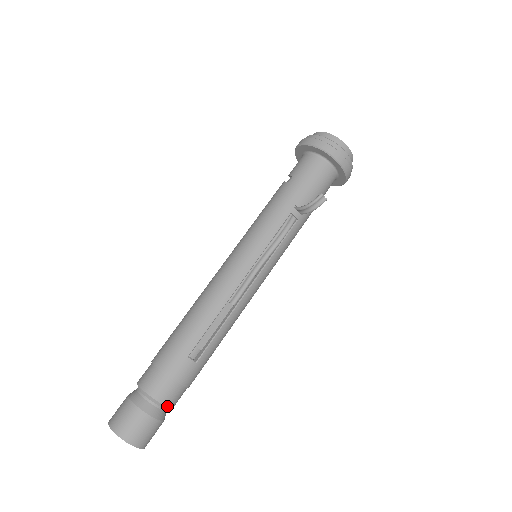
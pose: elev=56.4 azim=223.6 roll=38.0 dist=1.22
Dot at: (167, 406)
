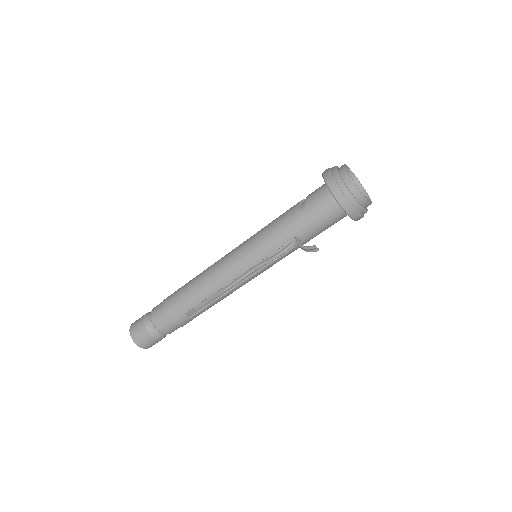
Dot at: occluded
